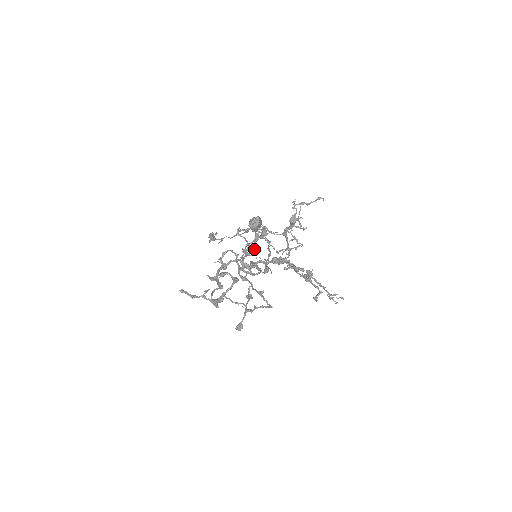
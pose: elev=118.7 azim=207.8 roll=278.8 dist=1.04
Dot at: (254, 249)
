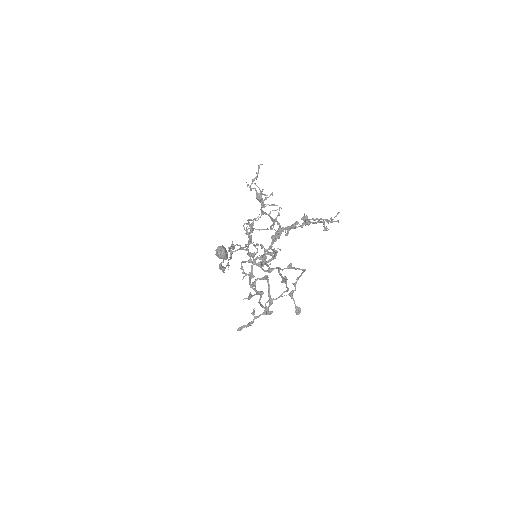
Dot at: occluded
